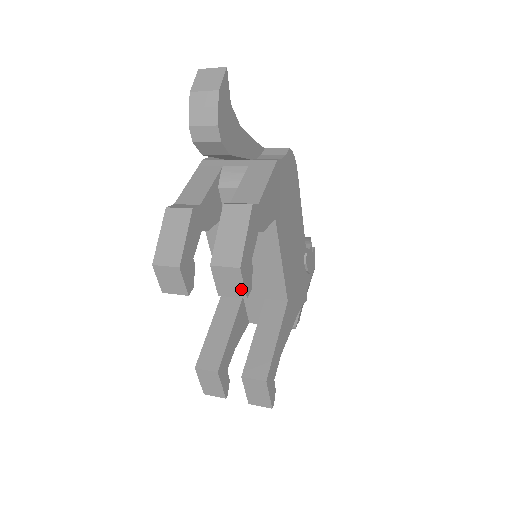
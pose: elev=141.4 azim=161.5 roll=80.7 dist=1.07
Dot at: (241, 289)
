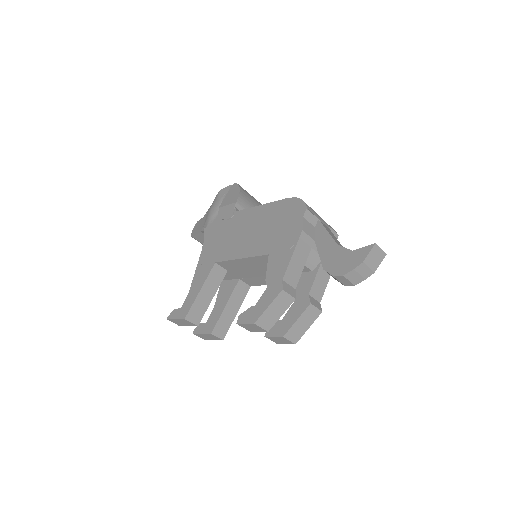
Dot at: (281, 343)
